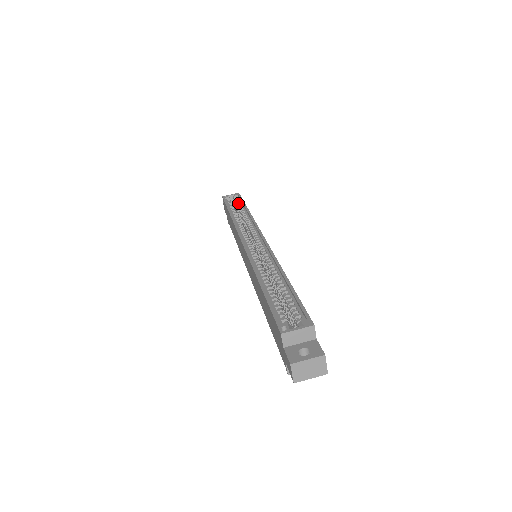
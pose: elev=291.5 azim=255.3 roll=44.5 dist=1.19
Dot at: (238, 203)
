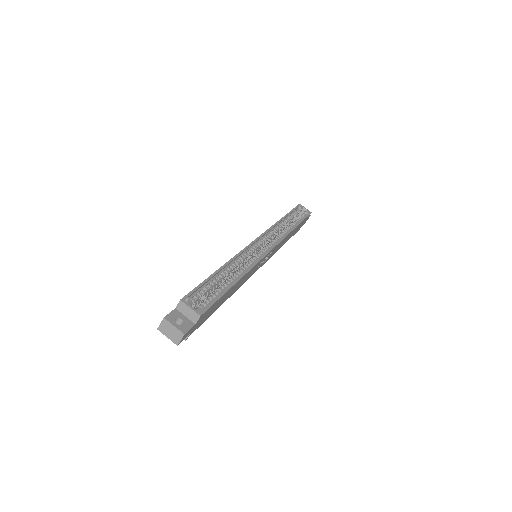
Dot at: (300, 218)
